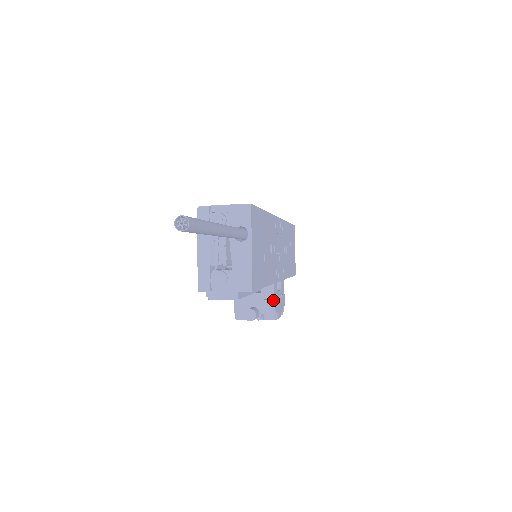
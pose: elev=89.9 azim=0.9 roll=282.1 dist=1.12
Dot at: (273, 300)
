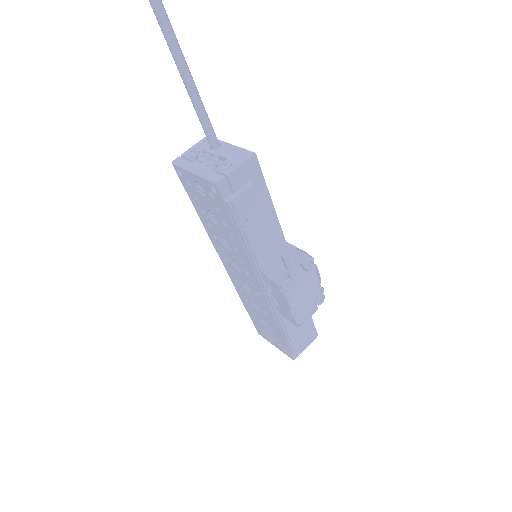
Dot at: (296, 248)
